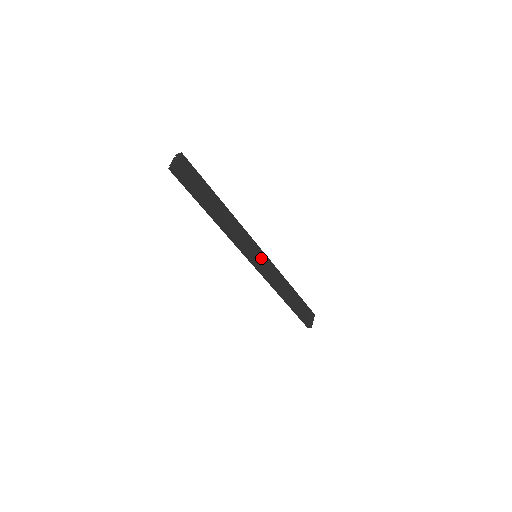
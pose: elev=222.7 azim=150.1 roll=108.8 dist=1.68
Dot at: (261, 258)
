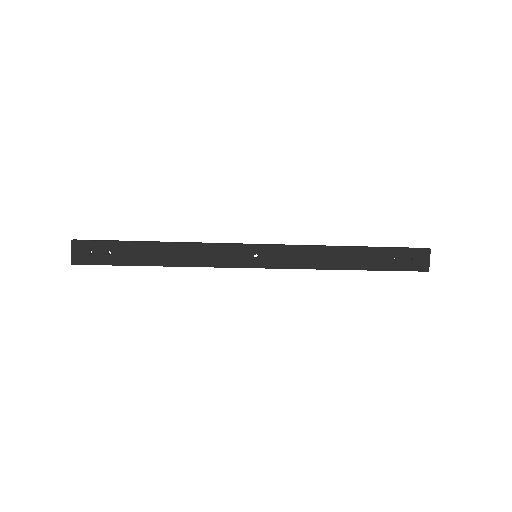
Dot at: (263, 255)
